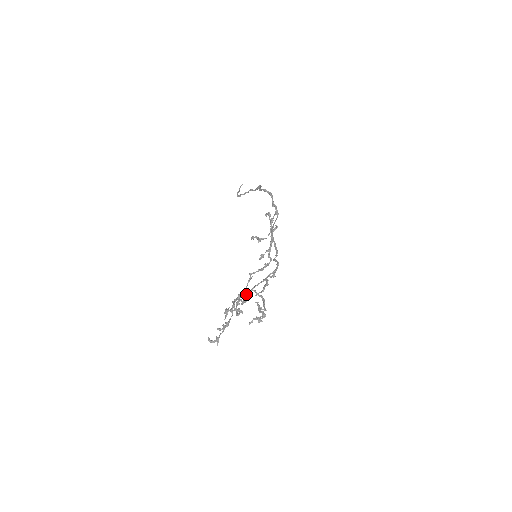
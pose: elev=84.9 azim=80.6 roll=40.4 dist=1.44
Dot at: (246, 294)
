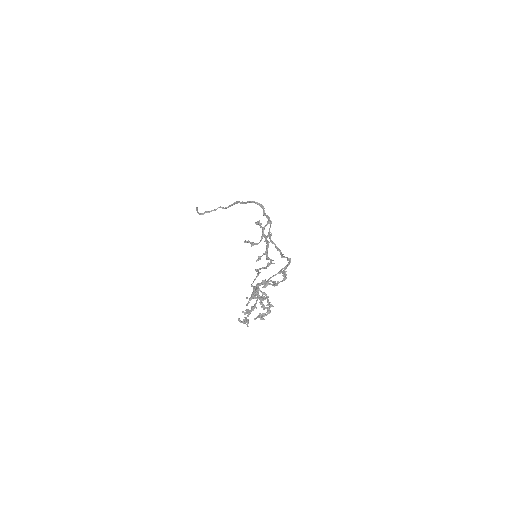
Dot at: occluded
